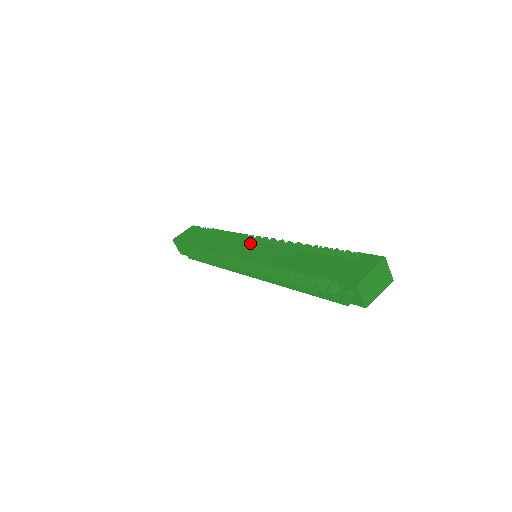
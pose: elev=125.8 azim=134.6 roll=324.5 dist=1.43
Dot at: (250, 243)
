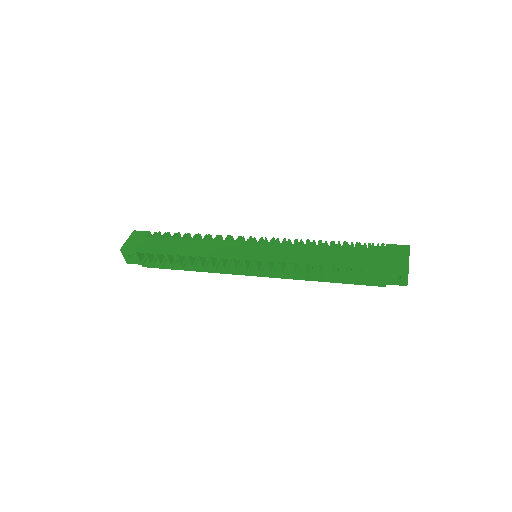
Dot at: (250, 245)
